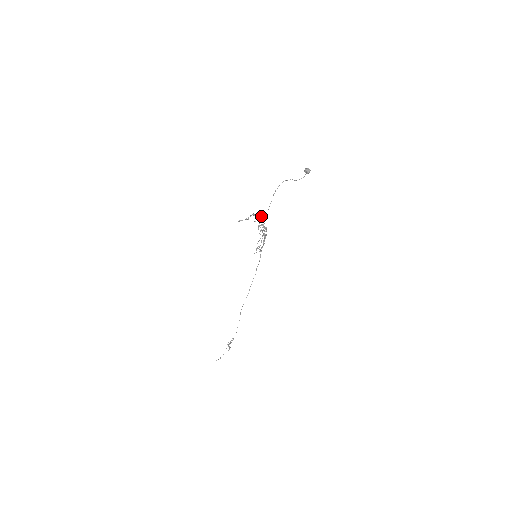
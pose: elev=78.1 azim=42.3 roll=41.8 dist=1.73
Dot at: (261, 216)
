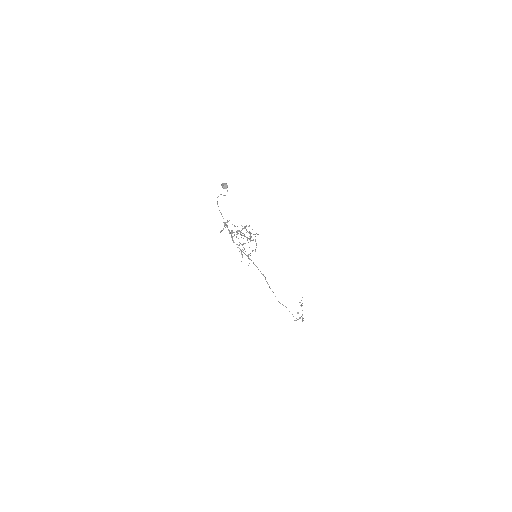
Dot at: occluded
